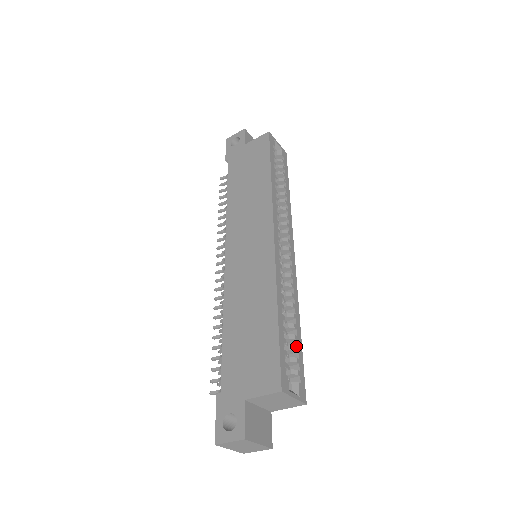
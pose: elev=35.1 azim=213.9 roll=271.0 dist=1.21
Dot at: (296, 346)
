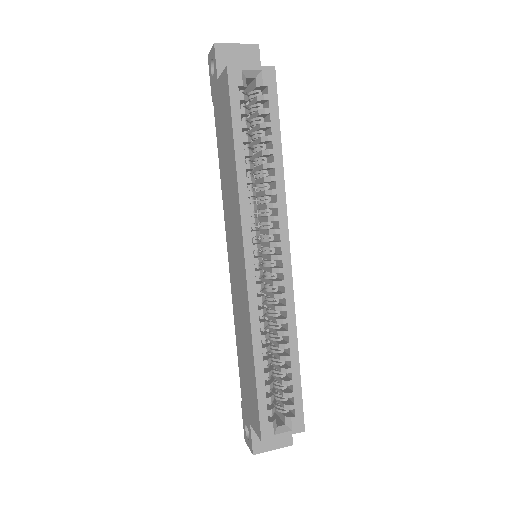
Dot at: (289, 381)
